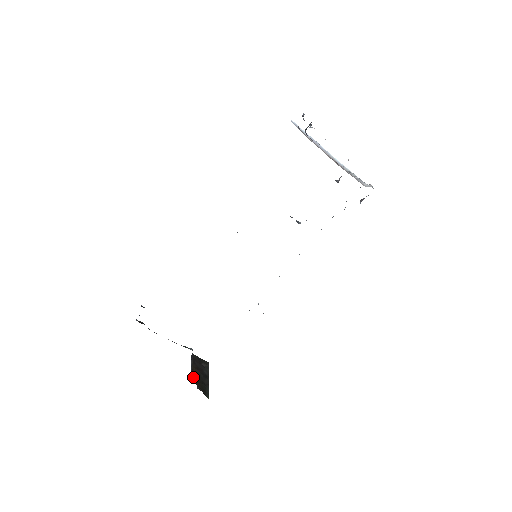
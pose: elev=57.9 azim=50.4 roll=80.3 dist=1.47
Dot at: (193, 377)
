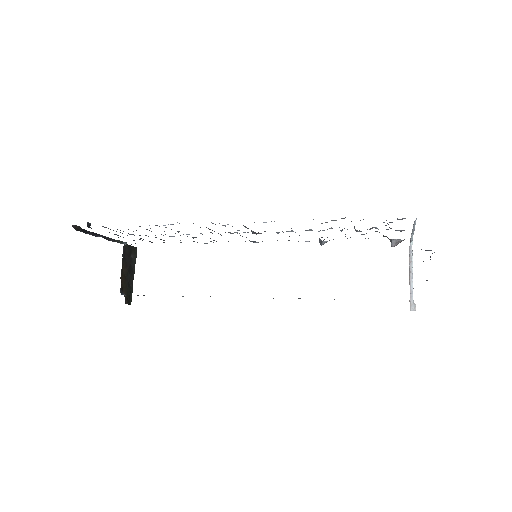
Dot at: (121, 283)
